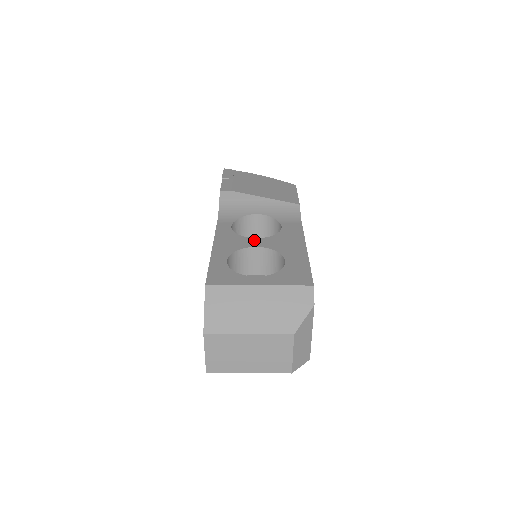
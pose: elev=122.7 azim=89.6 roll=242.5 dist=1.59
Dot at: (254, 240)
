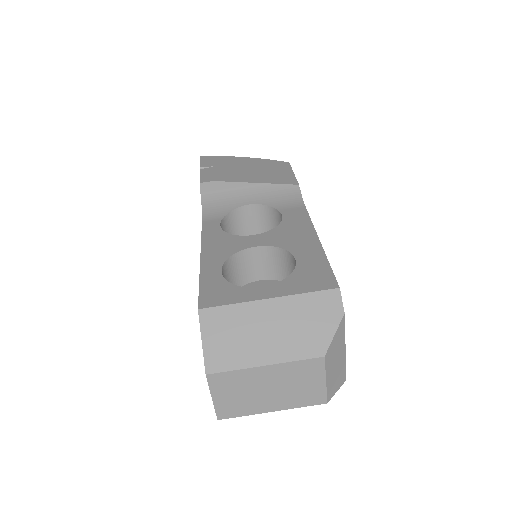
Dot at: (251, 238)
